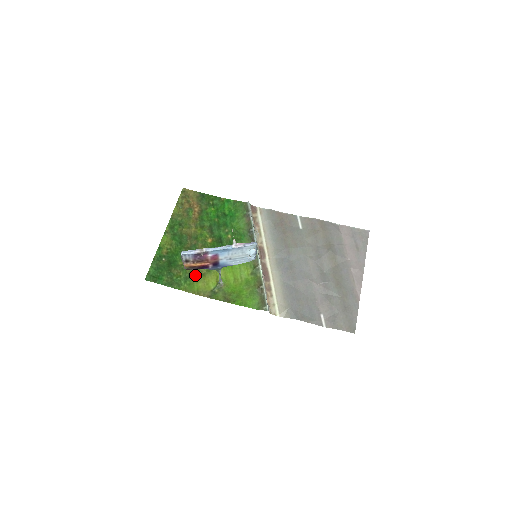
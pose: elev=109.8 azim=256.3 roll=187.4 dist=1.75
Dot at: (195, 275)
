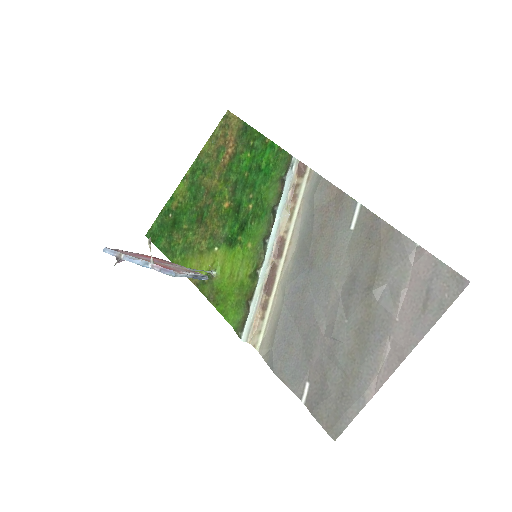
Dot at: (193, 249)
